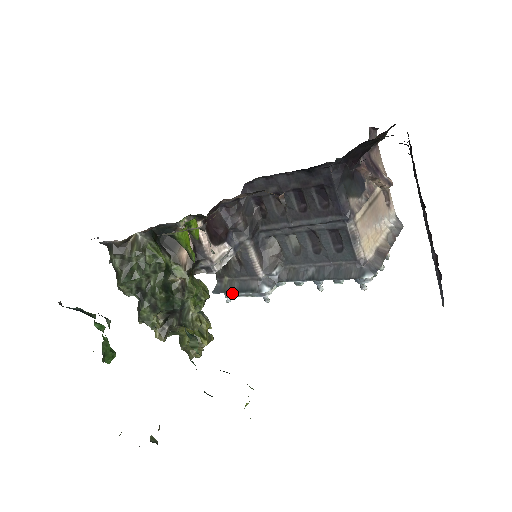
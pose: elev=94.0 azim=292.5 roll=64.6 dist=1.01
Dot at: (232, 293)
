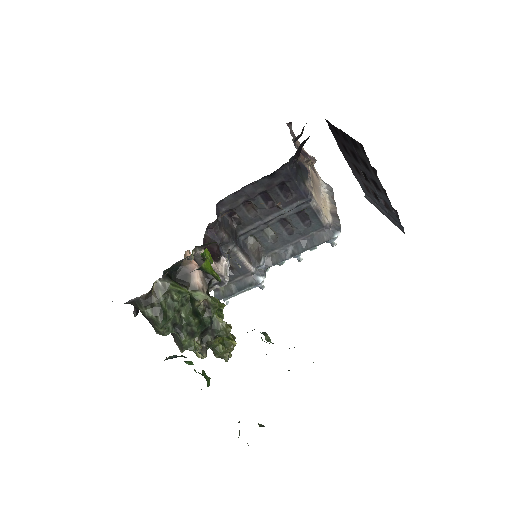
Dot at: occluded
